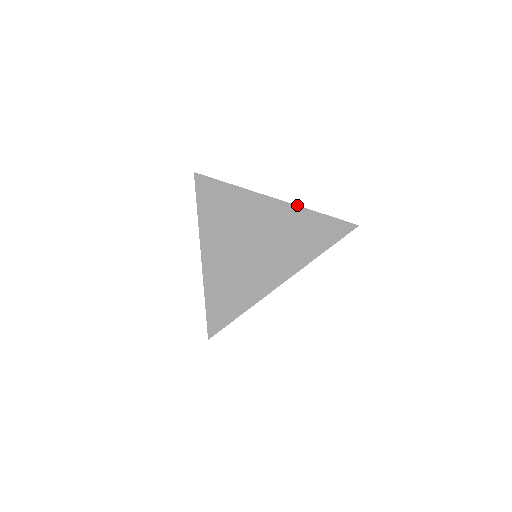
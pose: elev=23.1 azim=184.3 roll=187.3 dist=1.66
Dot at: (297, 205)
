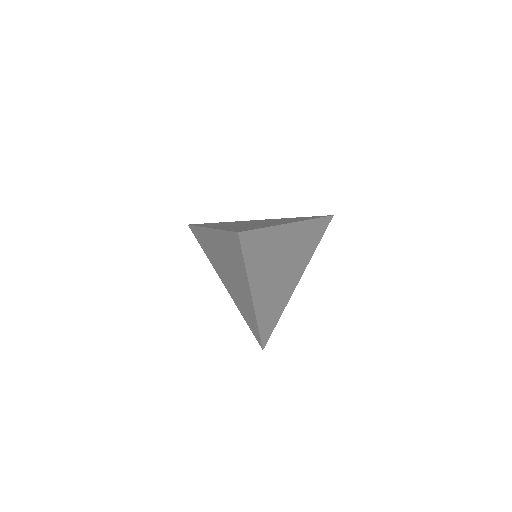
Dot at: (306, 220)
